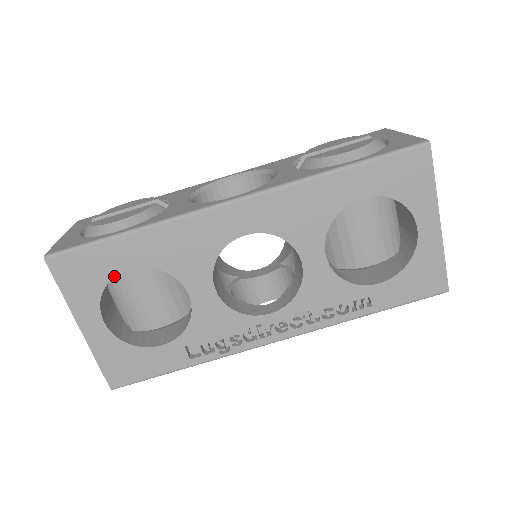
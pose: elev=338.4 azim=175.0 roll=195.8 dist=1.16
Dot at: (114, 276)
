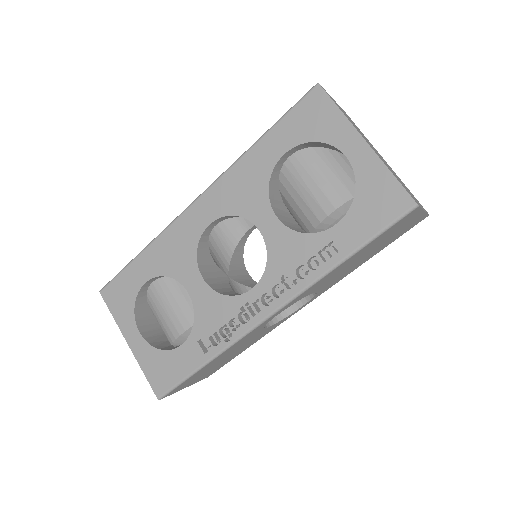
Dot at: (138, 291)
